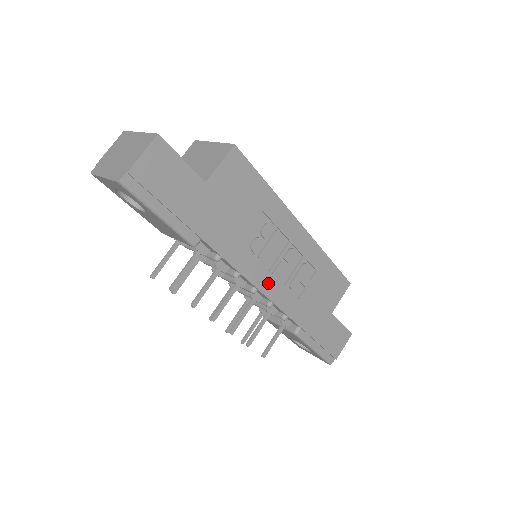
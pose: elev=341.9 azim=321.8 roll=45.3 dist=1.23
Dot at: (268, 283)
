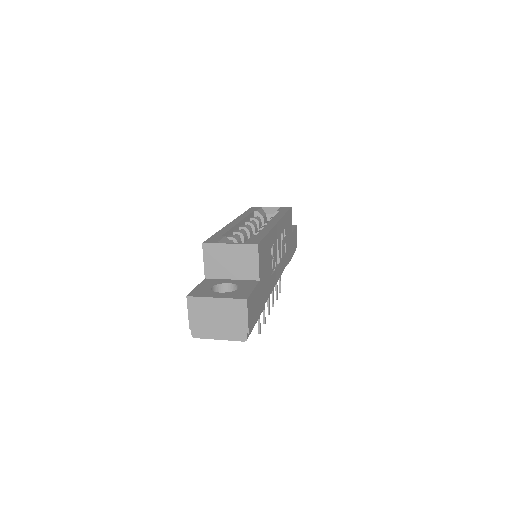
Dot at: (280, 269)
